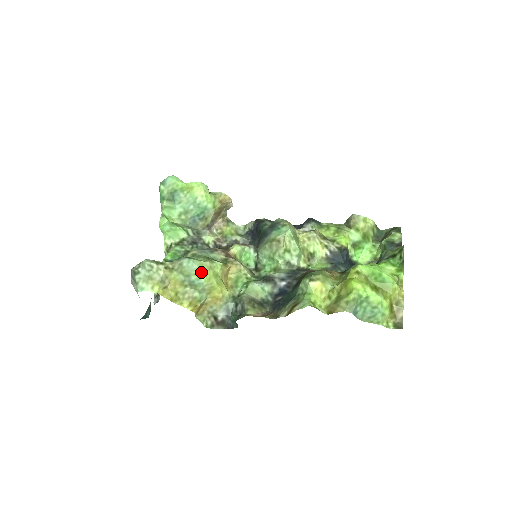
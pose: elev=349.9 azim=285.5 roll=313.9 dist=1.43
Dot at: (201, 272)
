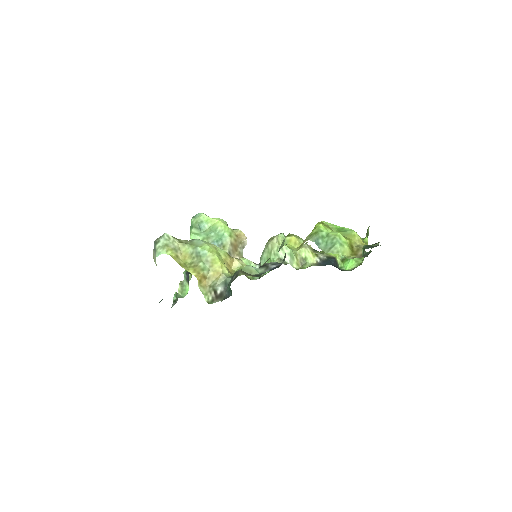
Dot at: (206, 246)
